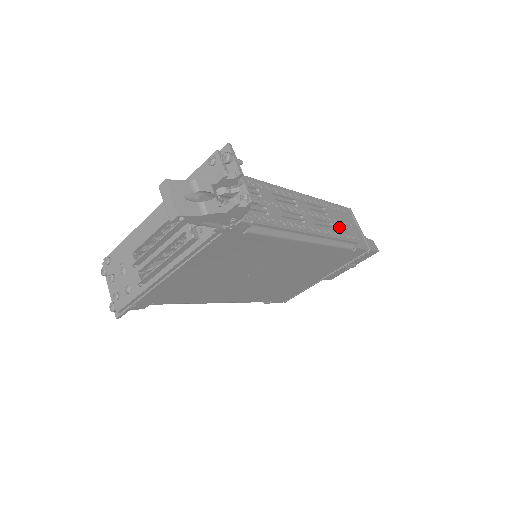
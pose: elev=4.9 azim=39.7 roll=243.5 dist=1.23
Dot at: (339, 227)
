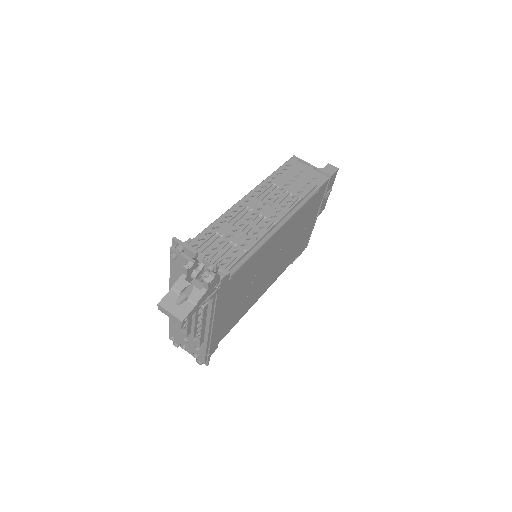
Dot at: (294, 187)
